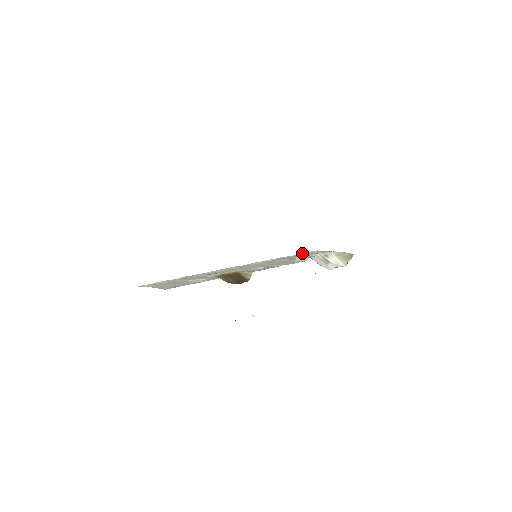
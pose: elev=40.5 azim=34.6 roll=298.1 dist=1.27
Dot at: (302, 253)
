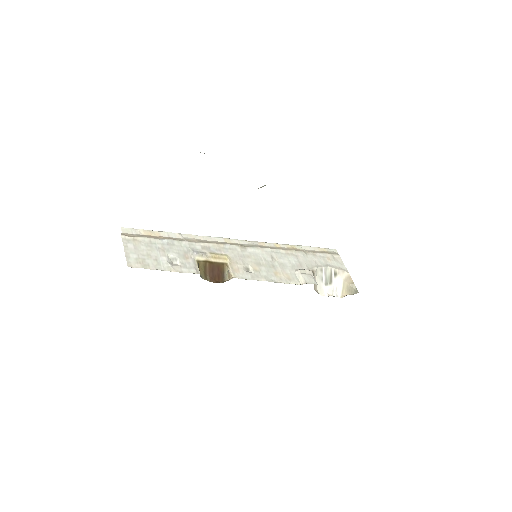
Dot at: (320, 253)
